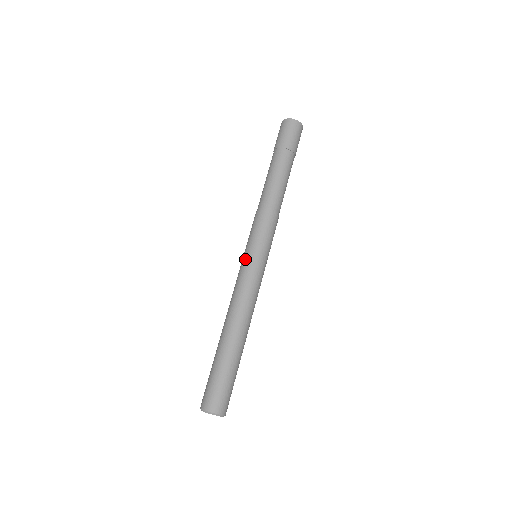
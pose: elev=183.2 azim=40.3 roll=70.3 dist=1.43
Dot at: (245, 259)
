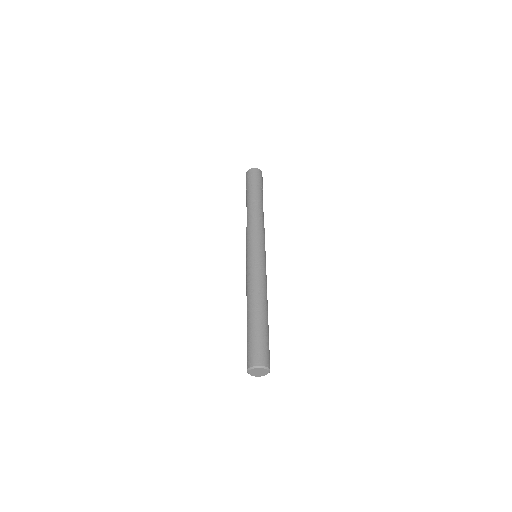
Dot at: (257, 255)
